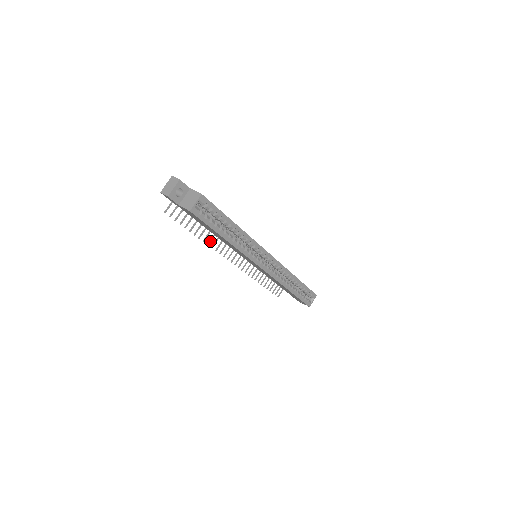
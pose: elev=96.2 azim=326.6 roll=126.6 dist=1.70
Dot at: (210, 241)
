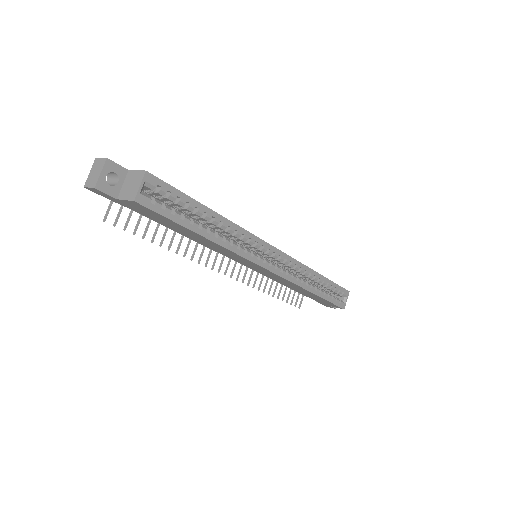
Dot at: (186, 251)
